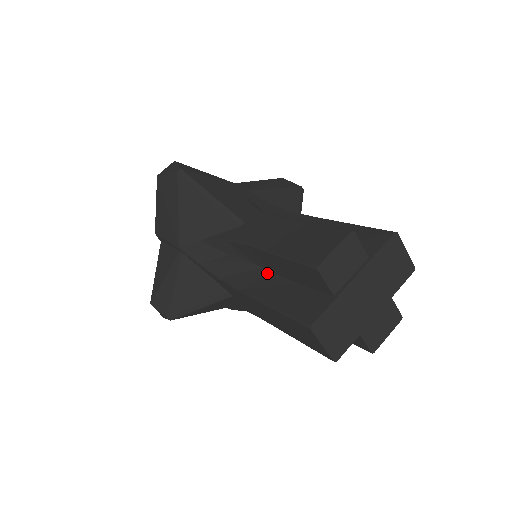
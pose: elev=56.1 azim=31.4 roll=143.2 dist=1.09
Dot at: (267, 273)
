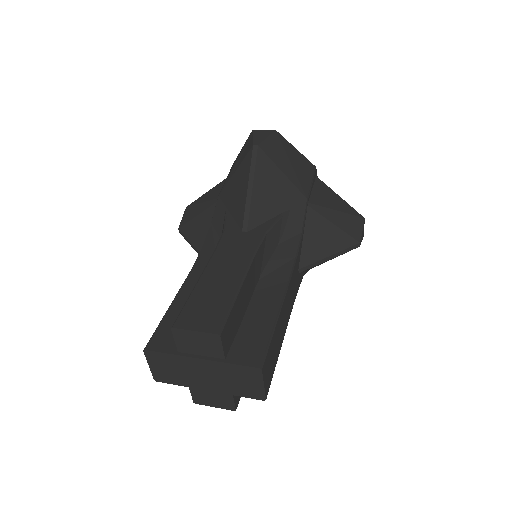
Dot at: occluded
